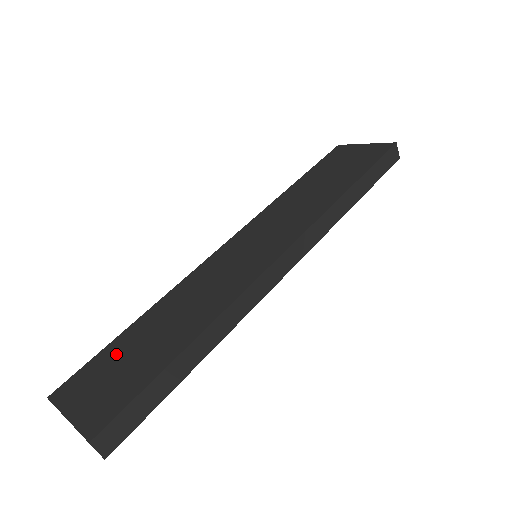
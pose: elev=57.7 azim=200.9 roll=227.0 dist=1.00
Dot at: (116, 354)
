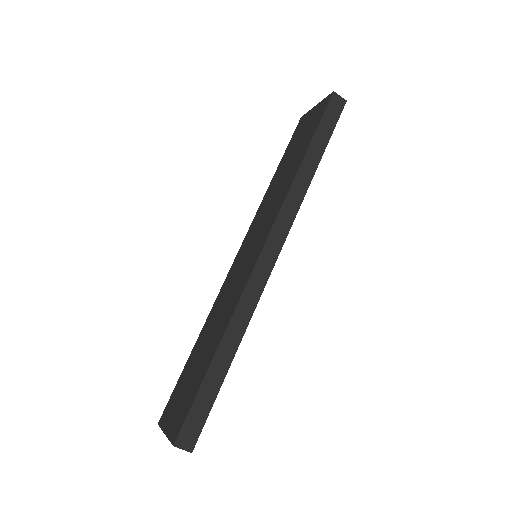
Dot at: (185, 377)
